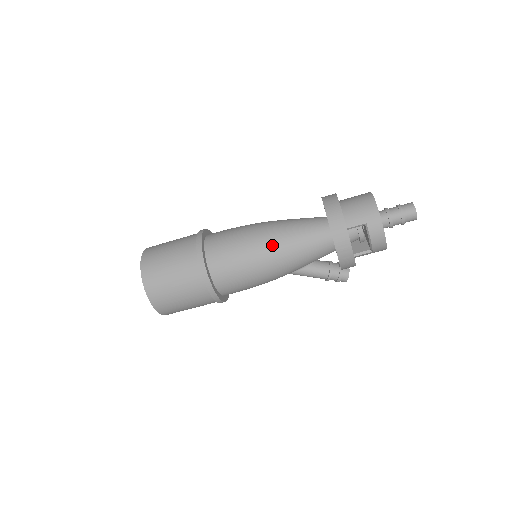
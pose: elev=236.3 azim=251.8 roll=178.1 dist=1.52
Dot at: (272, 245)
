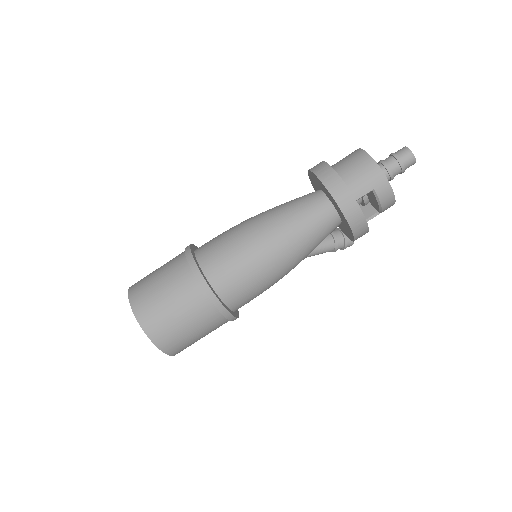
Dot at: (279, 245)
